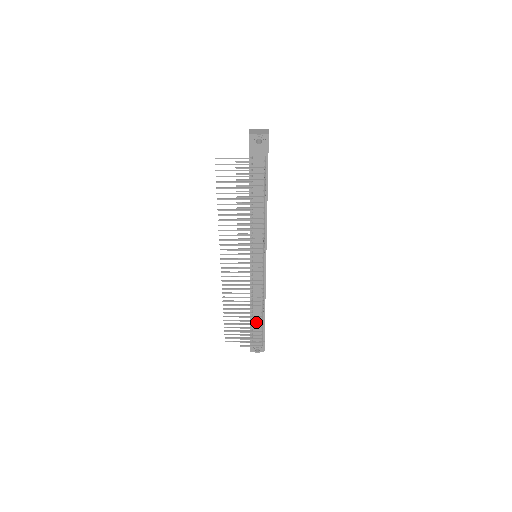
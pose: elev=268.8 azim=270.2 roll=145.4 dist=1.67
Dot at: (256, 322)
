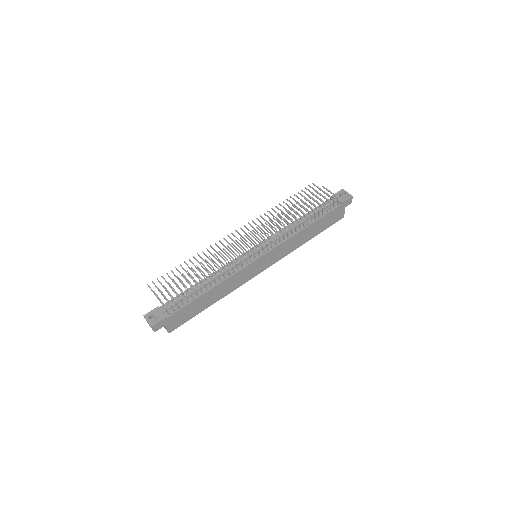
Dot at: (189, 293)
